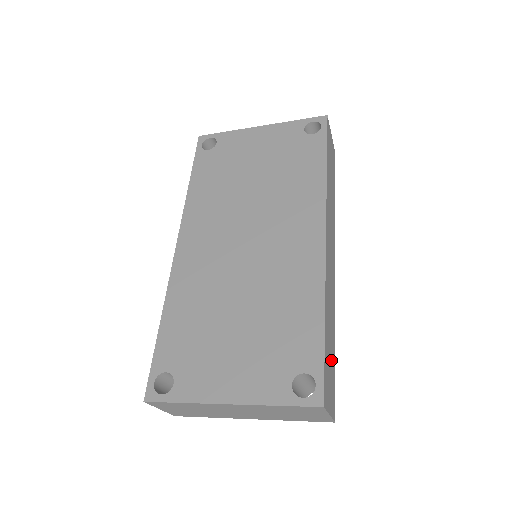
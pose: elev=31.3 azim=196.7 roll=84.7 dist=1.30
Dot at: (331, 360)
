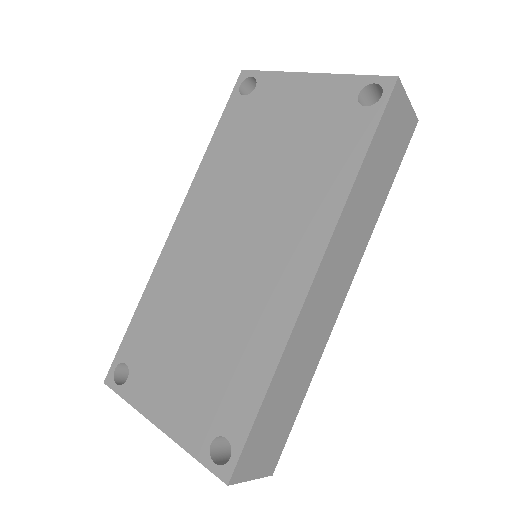
Dot at: (281, 419)
